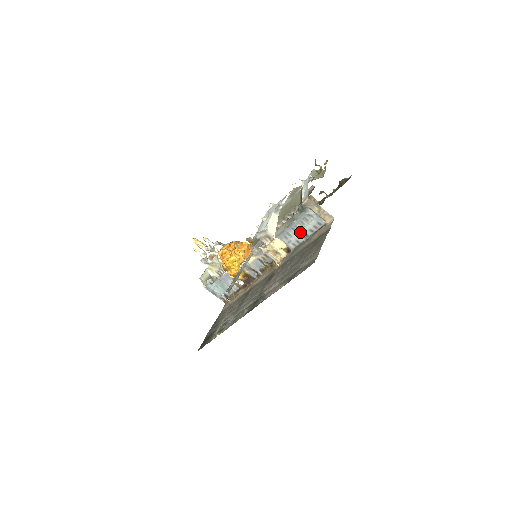
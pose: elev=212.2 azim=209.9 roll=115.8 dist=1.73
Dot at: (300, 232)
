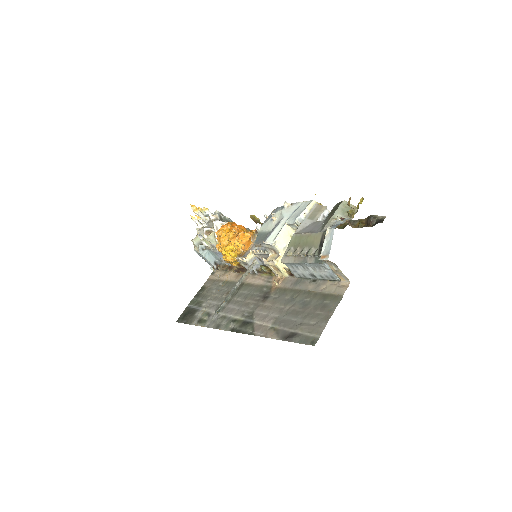
Dot at: (309, 271)
